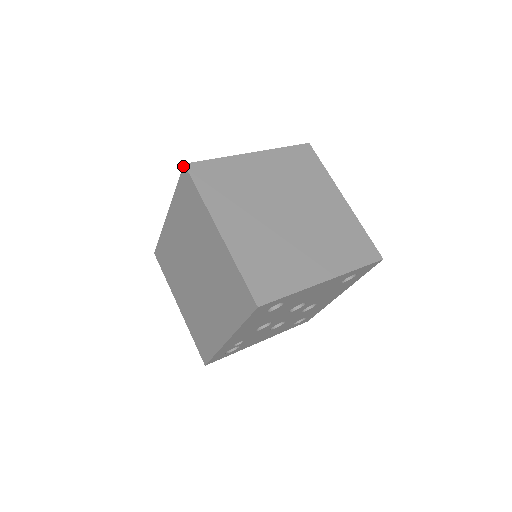
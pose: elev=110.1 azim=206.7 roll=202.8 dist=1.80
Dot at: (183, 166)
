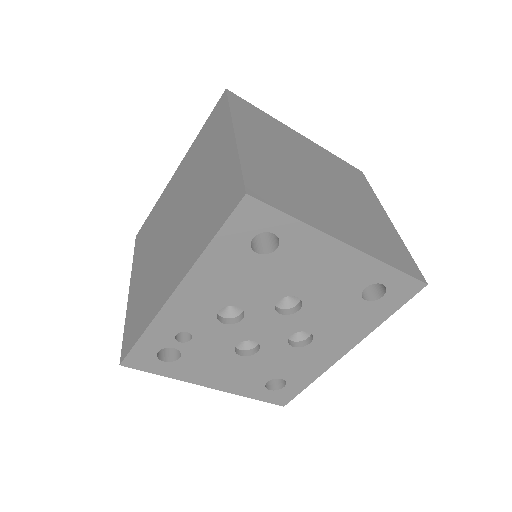
Dot at: (224, 92)
